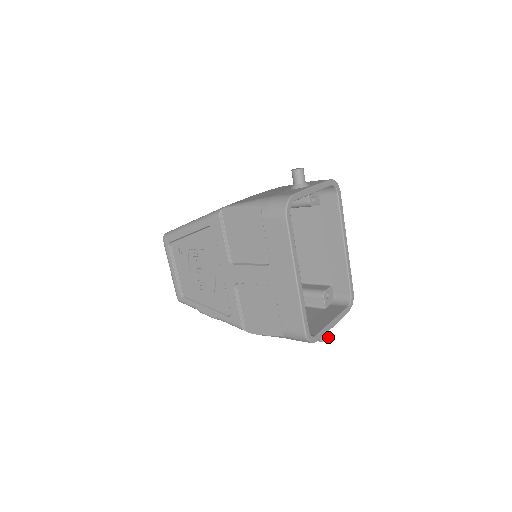
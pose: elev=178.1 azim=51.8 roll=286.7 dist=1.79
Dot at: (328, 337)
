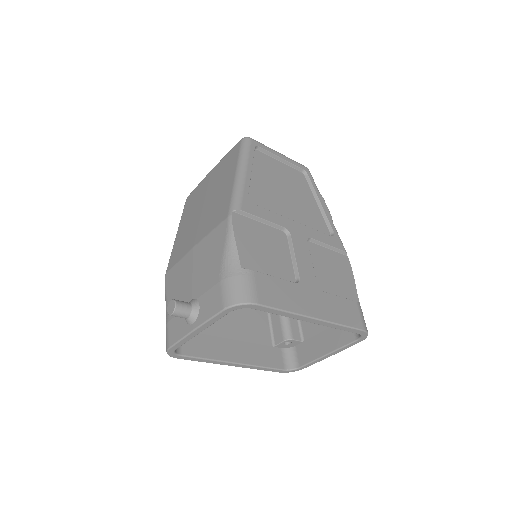
Dot at: occluded
